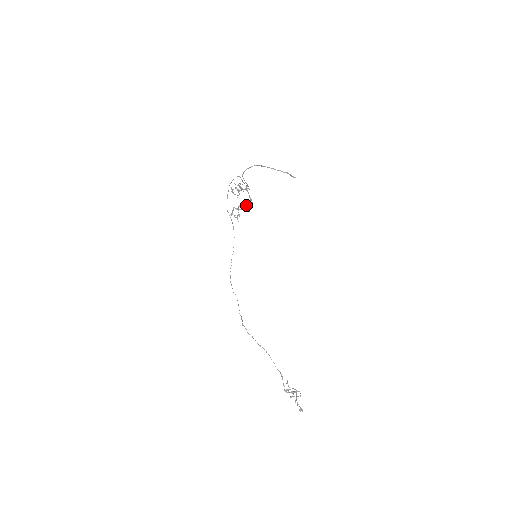
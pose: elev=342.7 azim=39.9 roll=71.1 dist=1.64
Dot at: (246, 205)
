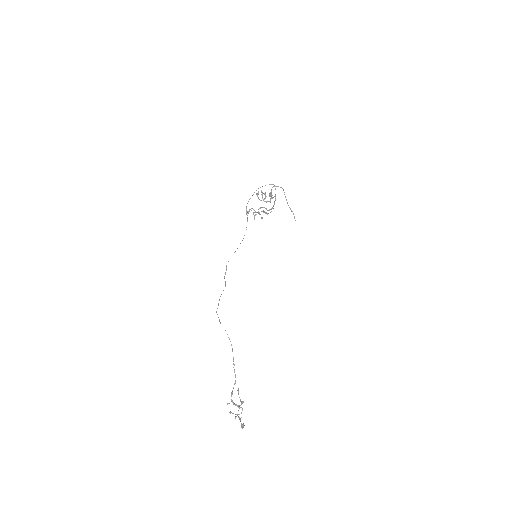
Dot at: (264, 212)
